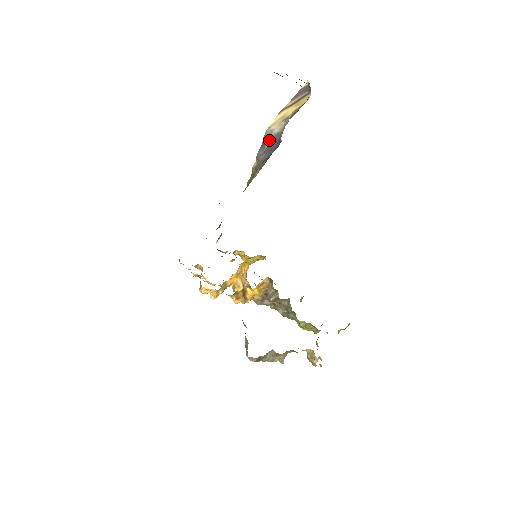
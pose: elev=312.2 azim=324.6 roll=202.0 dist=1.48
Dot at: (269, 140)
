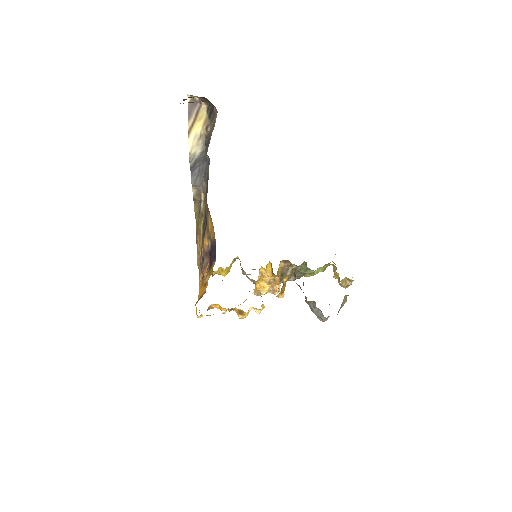
Dot at: (196, 163)
